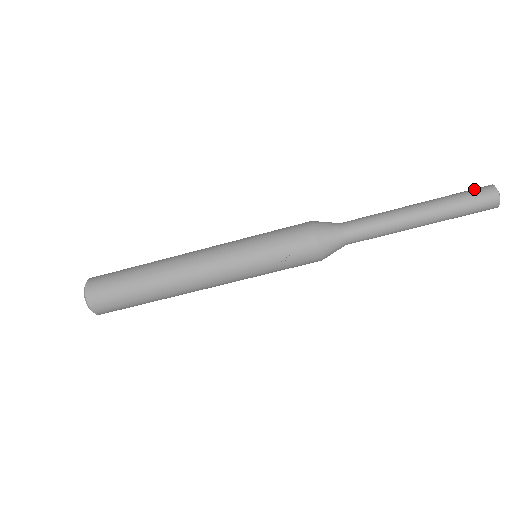
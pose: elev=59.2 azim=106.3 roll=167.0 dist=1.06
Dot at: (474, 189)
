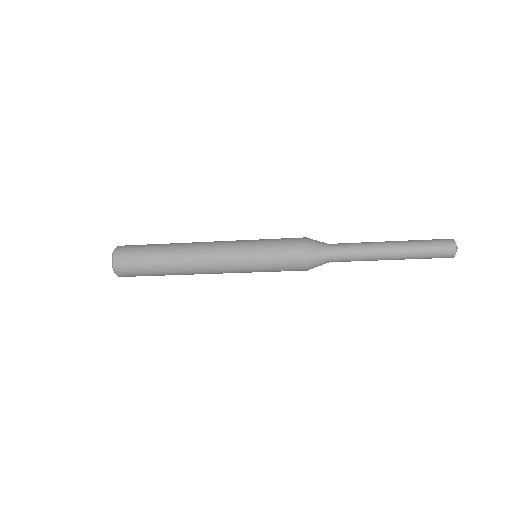
Dot at: (440, 243)
